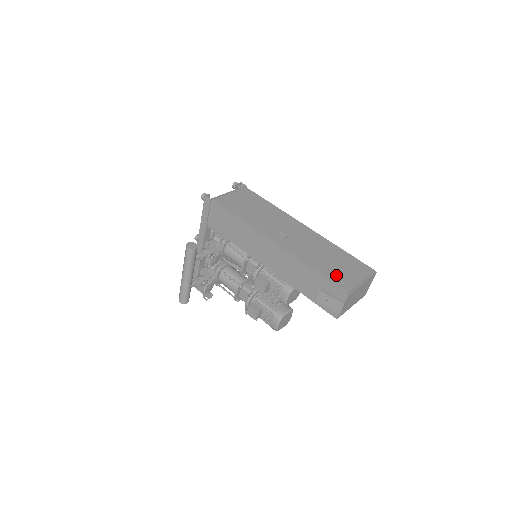
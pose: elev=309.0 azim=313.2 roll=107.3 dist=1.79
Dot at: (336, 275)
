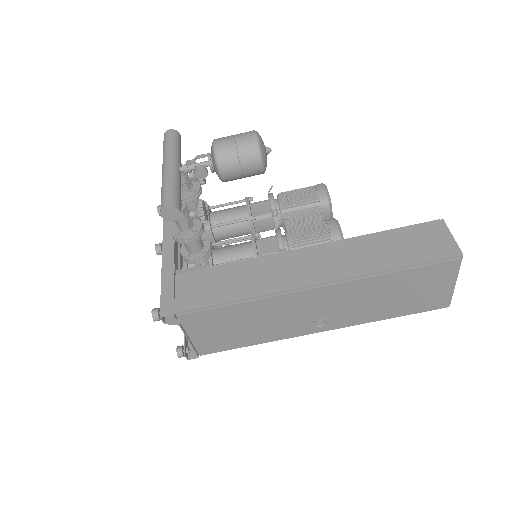
Dot at: (421, 304)
